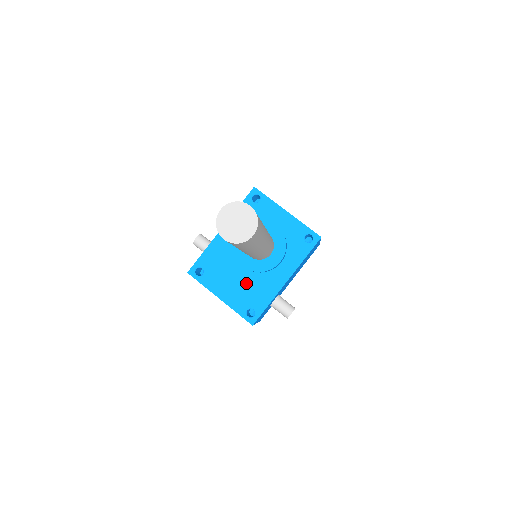
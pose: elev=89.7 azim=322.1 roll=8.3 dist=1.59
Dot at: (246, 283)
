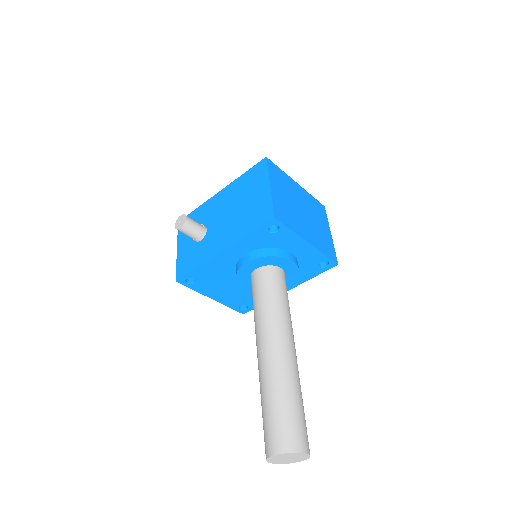
Dot at: (243, 291)
